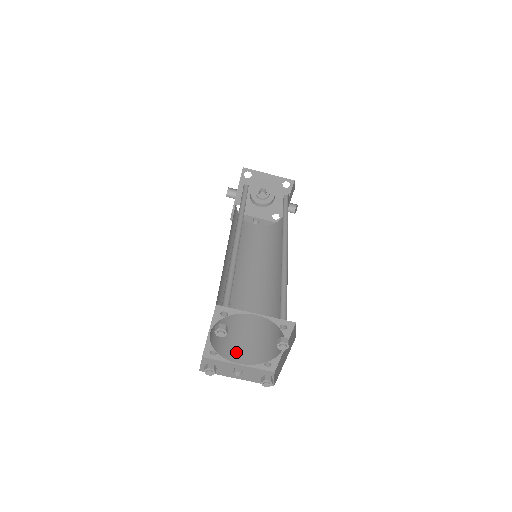
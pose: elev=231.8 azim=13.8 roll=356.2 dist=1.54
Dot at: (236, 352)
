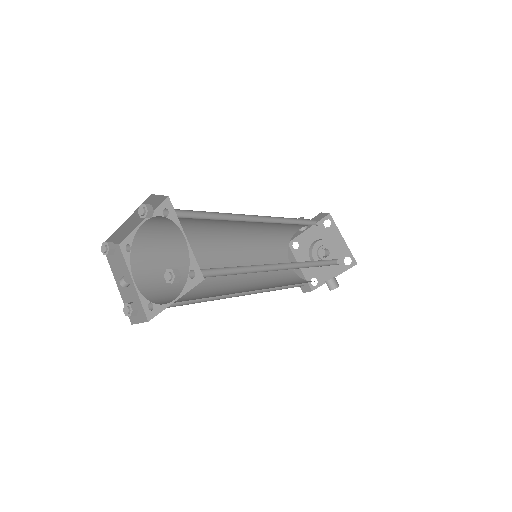
Dot at: (145, 275)
